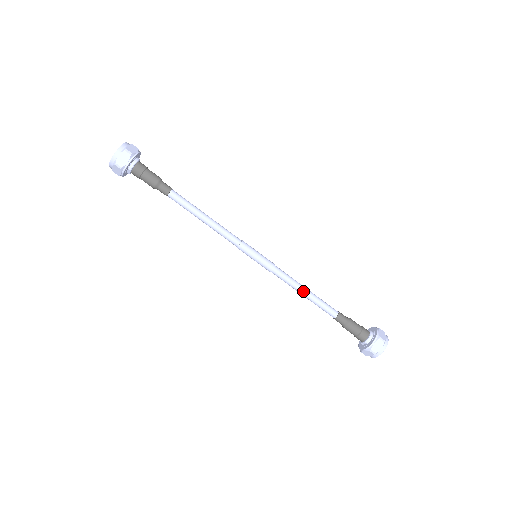
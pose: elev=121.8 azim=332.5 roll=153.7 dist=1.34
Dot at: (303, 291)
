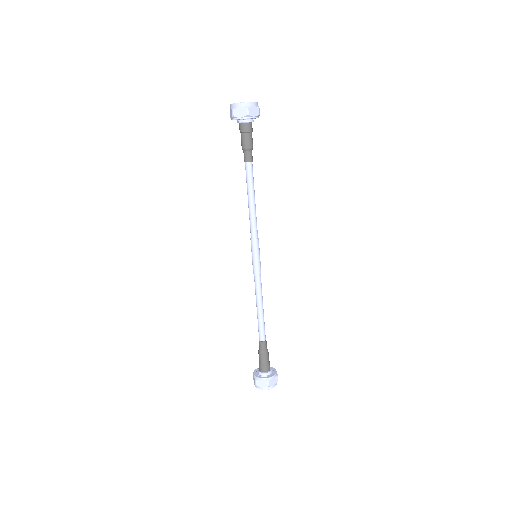
Dot at: (259, 306)
